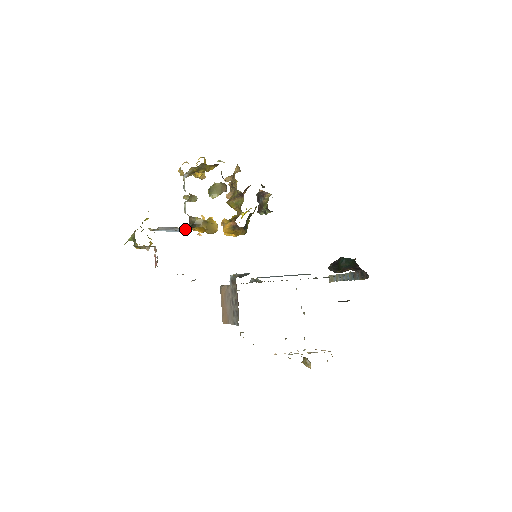
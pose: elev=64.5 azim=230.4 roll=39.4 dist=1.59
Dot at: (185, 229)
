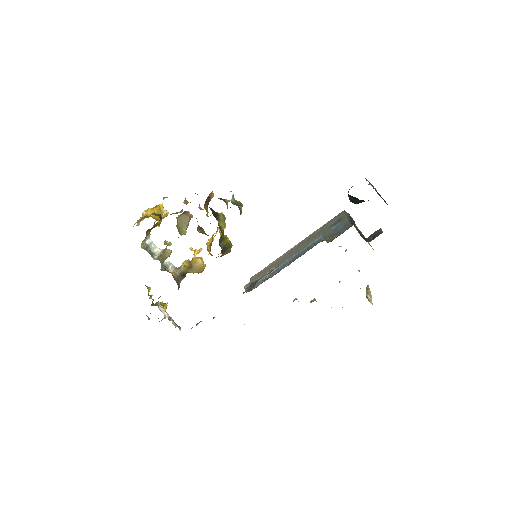
Dot at: (178, 288)
